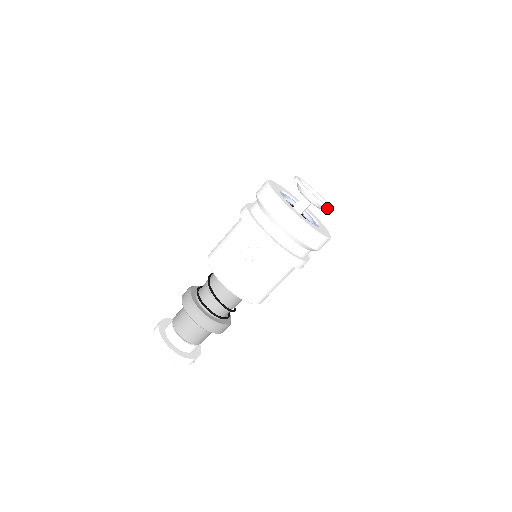
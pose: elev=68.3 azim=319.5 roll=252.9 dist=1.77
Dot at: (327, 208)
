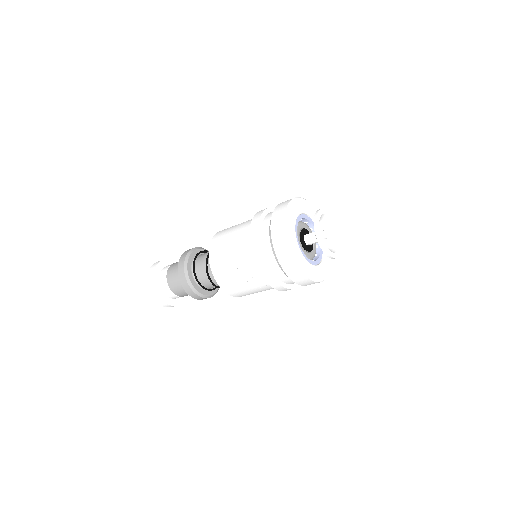
Dot at: (338, 255)
